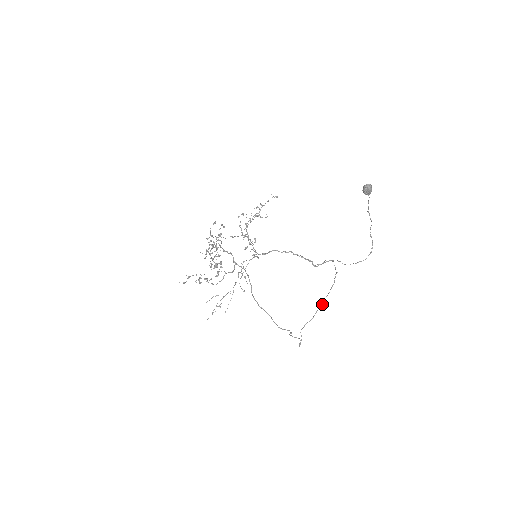
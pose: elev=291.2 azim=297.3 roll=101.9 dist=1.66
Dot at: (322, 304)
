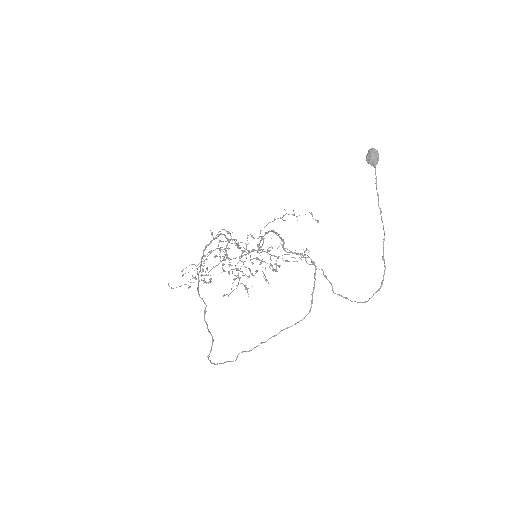
Dot at: (278, 333)
